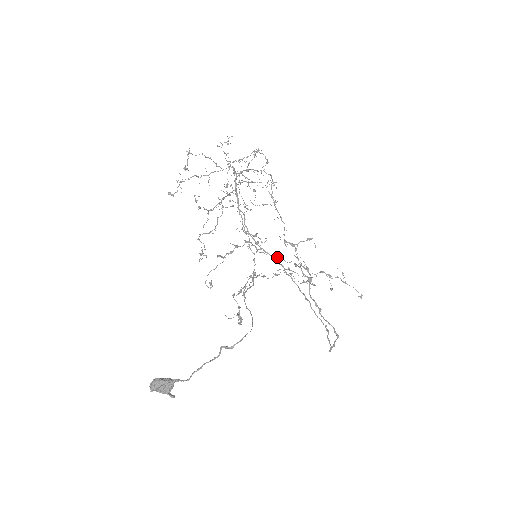
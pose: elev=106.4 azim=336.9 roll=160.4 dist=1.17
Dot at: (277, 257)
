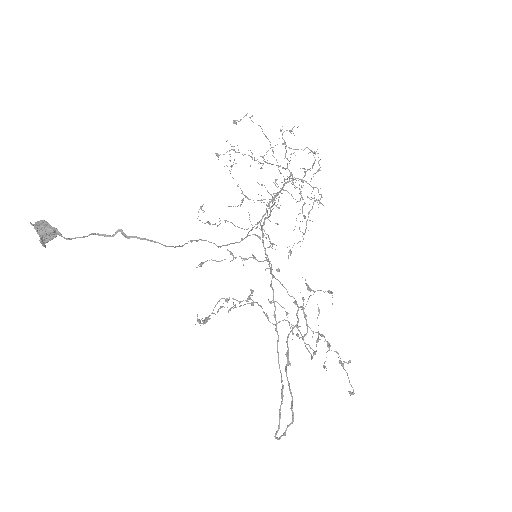
Dot at: (282, 284)
